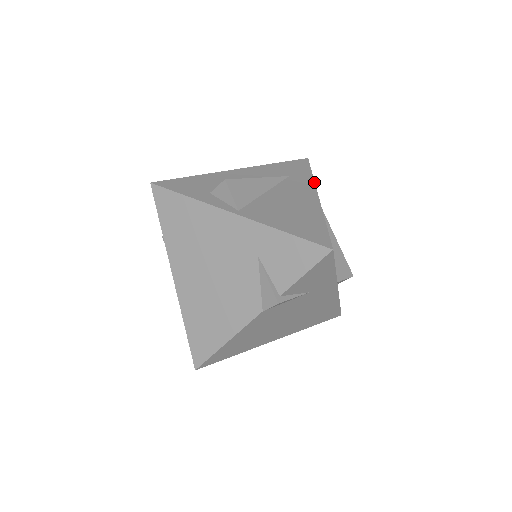
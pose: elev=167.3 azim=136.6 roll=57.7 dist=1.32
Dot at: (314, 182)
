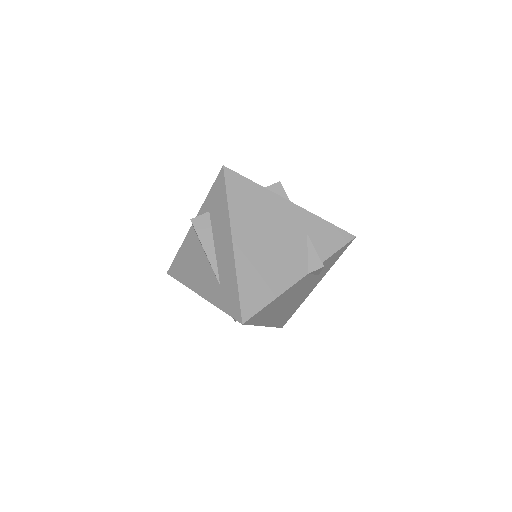
Dot at: occluded
